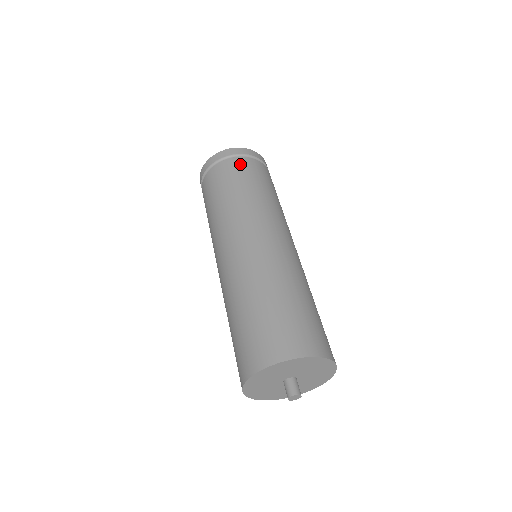
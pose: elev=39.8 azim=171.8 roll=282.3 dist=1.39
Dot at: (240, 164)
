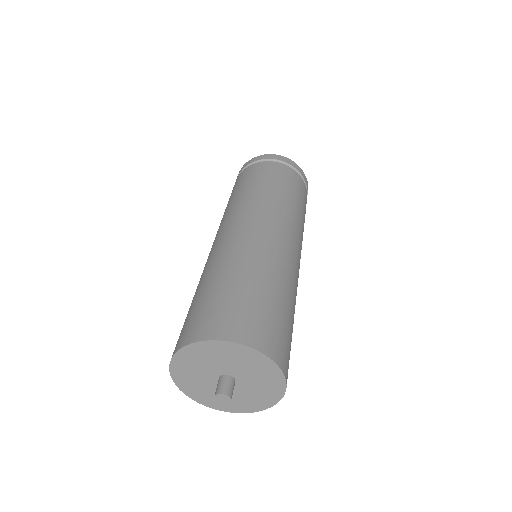
Dot at: (265, 166)
